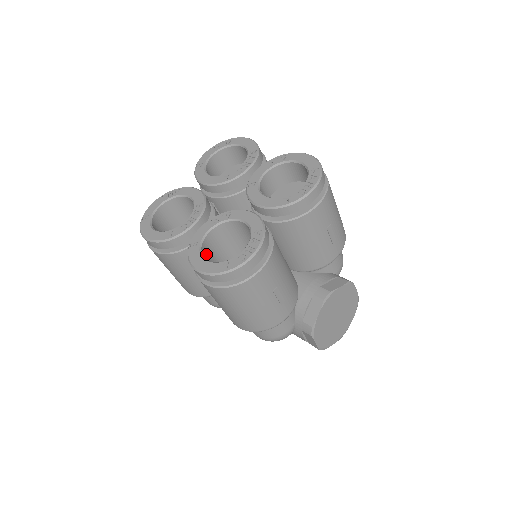
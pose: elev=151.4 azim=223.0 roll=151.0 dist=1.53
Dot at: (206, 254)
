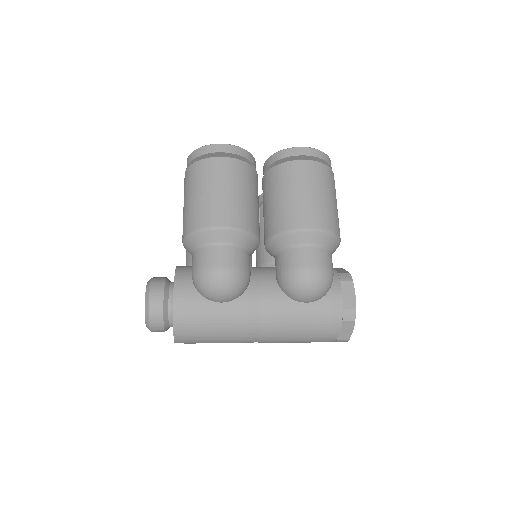
Dot at: occluded
